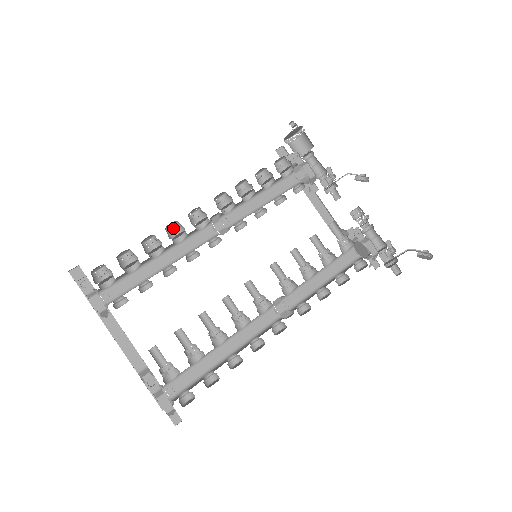
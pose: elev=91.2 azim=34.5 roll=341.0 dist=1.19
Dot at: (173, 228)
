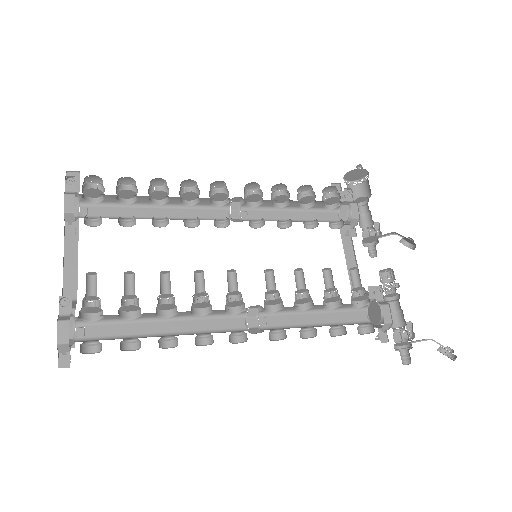
Dot at: (189, 190)
